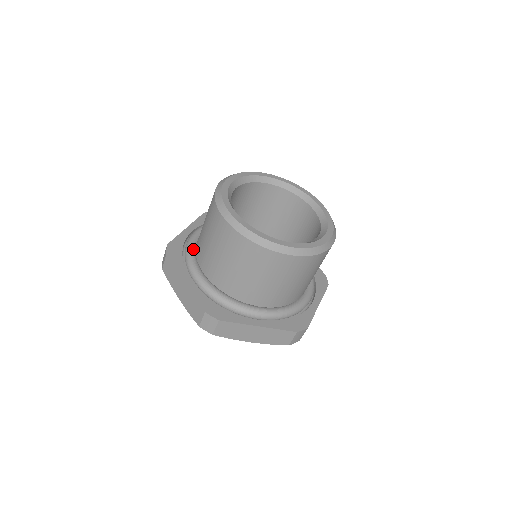
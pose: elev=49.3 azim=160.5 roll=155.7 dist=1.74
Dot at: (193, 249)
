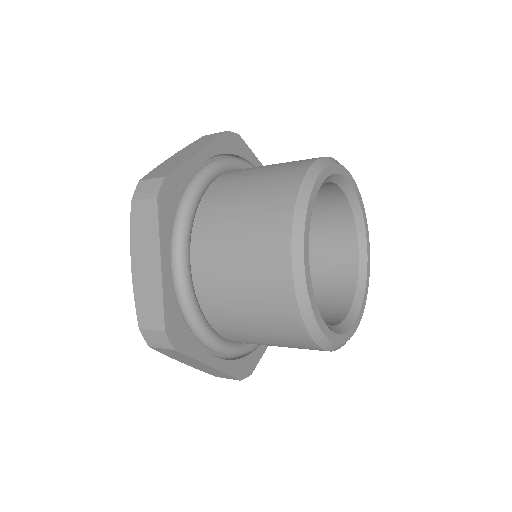
Dot at: (201, 313)
